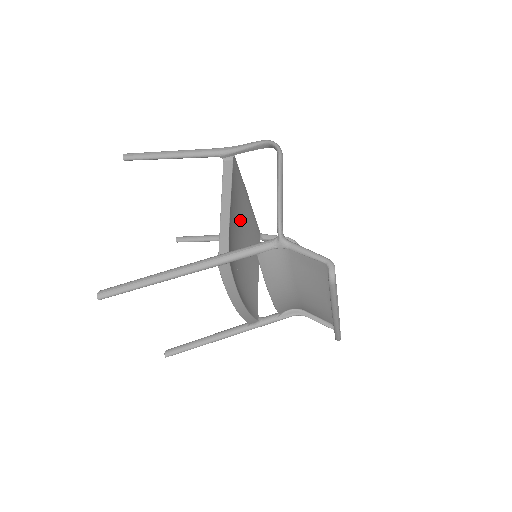
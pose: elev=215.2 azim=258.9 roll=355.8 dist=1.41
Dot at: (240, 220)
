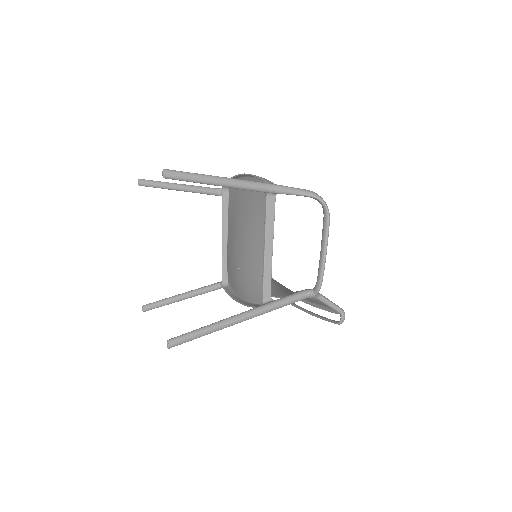
Dot at: (246, 221)
